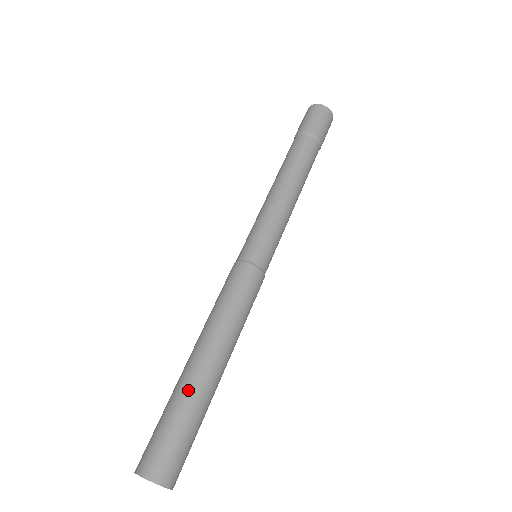
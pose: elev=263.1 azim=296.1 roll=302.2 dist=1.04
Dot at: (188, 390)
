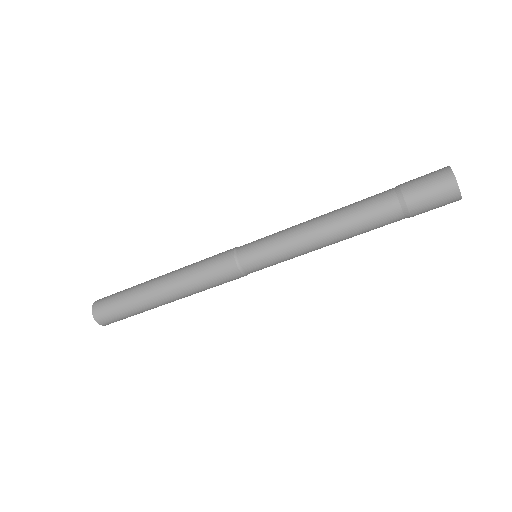
Dot at: (138, 290)
